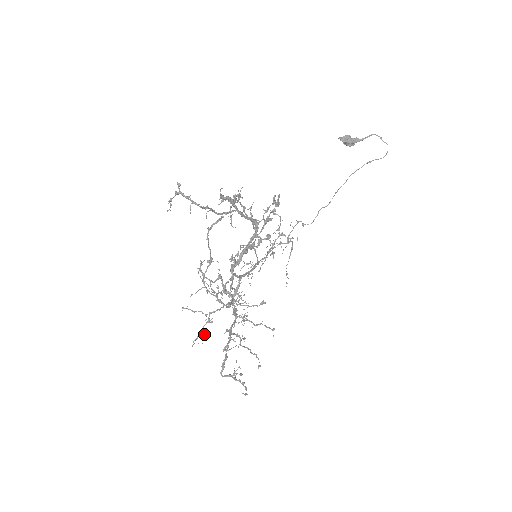
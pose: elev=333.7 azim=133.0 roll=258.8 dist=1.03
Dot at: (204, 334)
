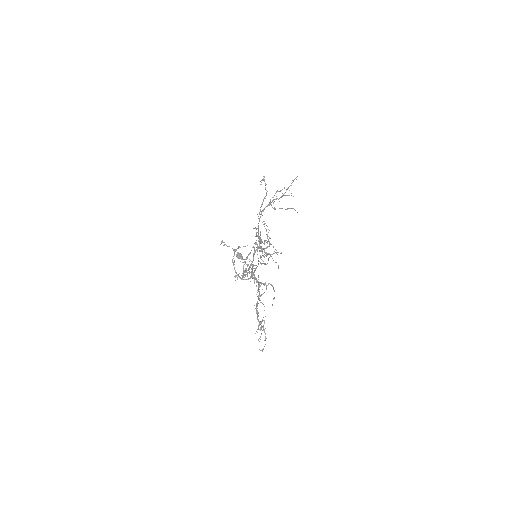
Dot at: occluded
